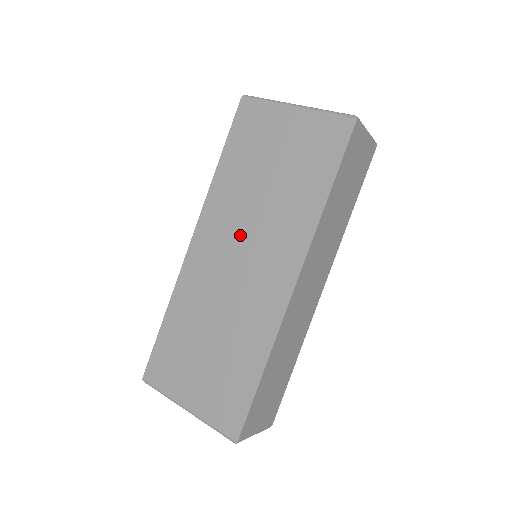
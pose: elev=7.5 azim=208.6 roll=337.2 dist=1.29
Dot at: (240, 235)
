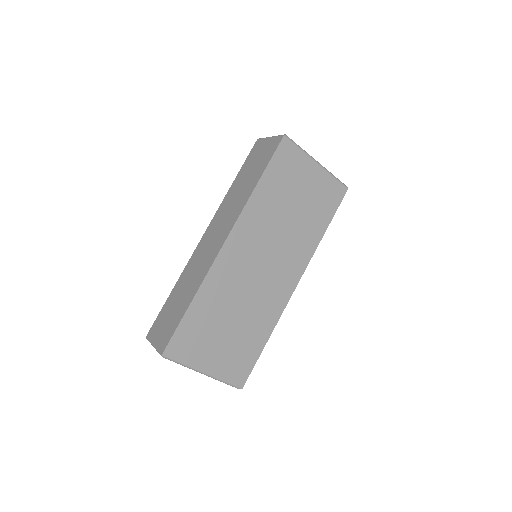
Dot at: (266, 246)
